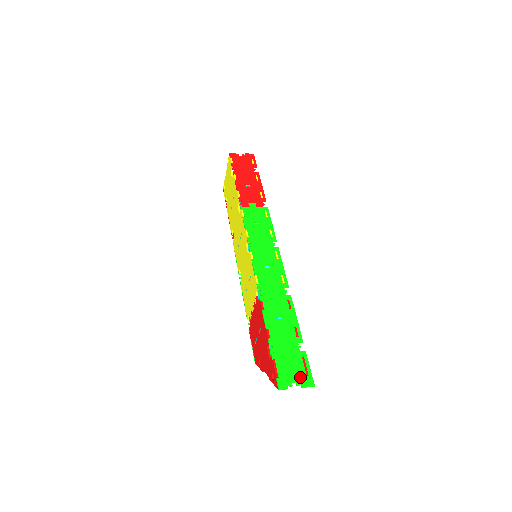
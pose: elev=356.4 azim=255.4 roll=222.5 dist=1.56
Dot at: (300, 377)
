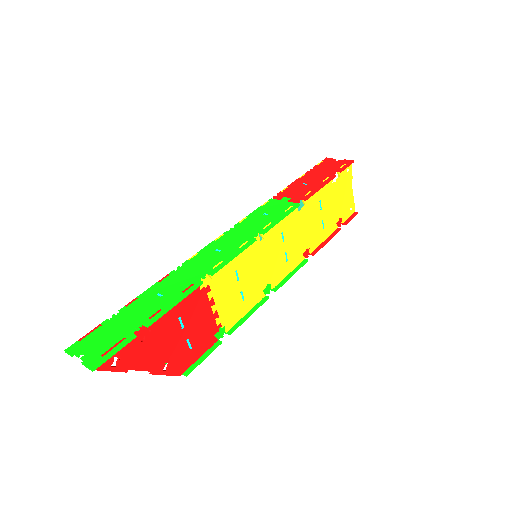
Dot at: (94, 353)
